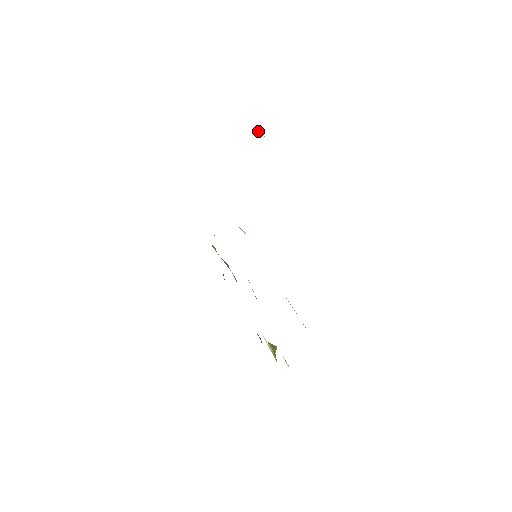
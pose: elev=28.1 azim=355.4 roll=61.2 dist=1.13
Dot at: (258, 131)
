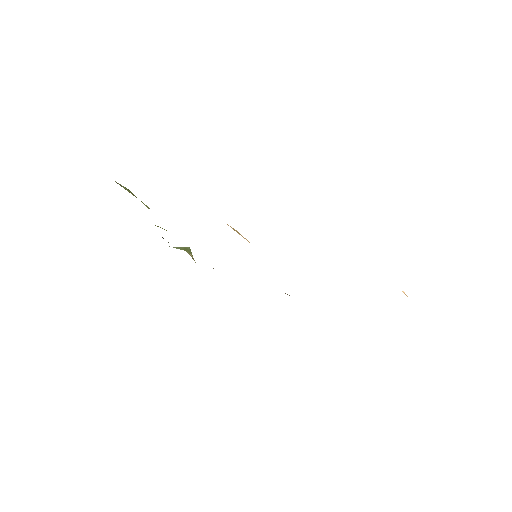
Dot at: occluded
